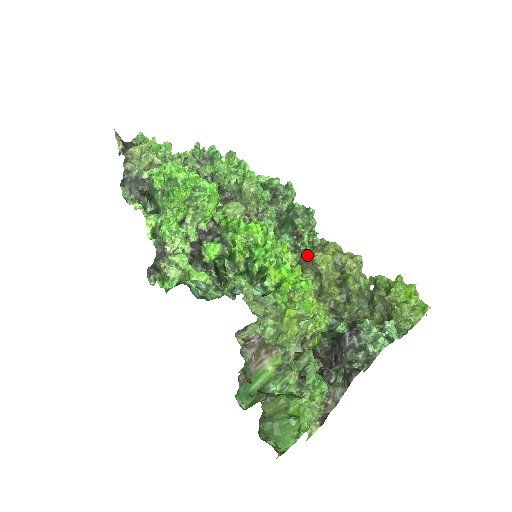
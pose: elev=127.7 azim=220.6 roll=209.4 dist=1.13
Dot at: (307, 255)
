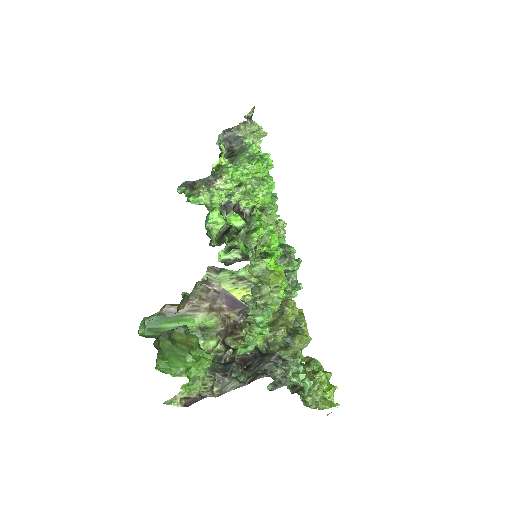
Dot at: occluded
